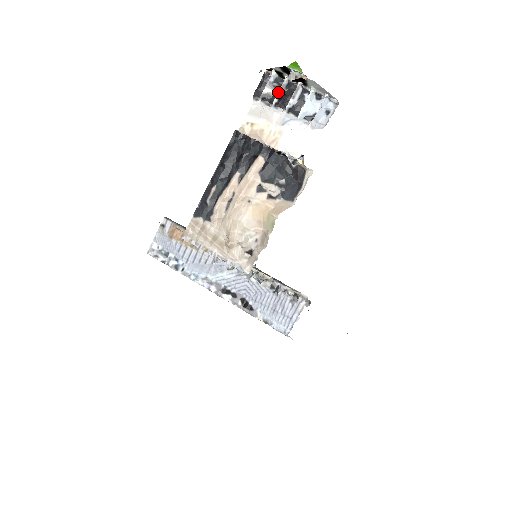
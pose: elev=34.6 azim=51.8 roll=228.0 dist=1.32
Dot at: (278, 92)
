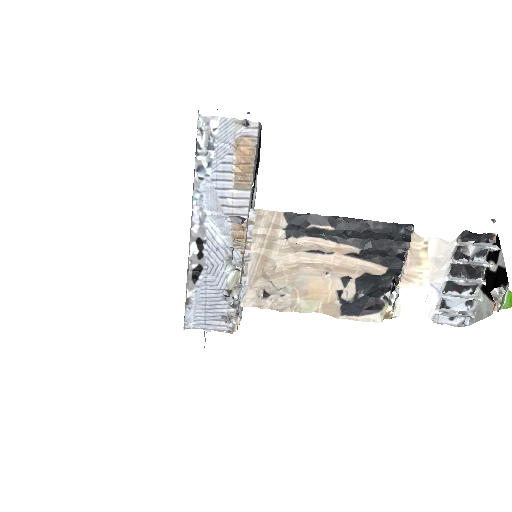
Dot at: (470, 259)
